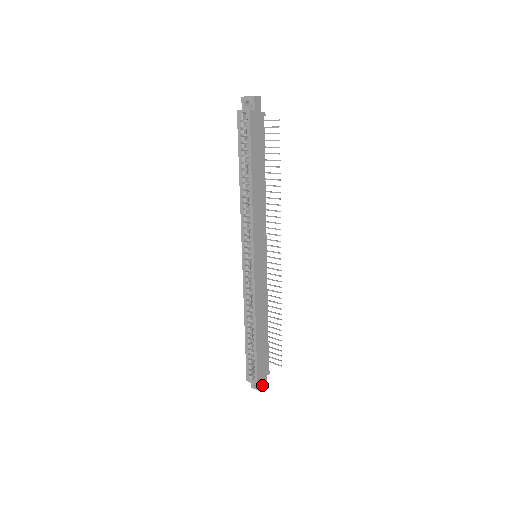
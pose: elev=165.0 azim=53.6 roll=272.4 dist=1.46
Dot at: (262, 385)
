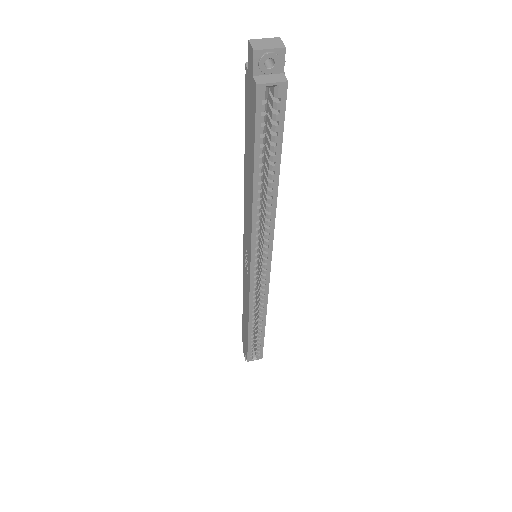
Dot at: occluded
